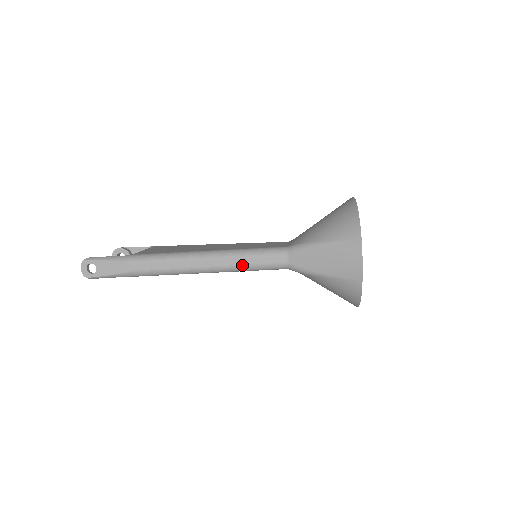
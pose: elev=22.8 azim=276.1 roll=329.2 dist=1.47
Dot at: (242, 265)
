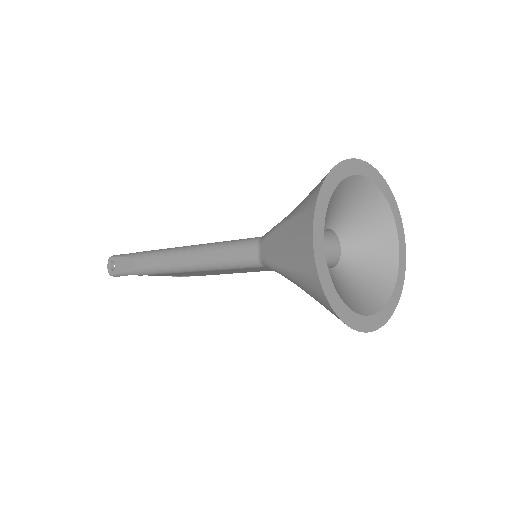
Dot at: (216, 260)
